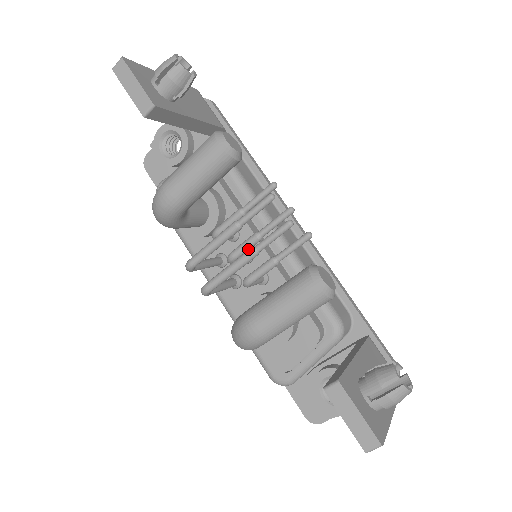
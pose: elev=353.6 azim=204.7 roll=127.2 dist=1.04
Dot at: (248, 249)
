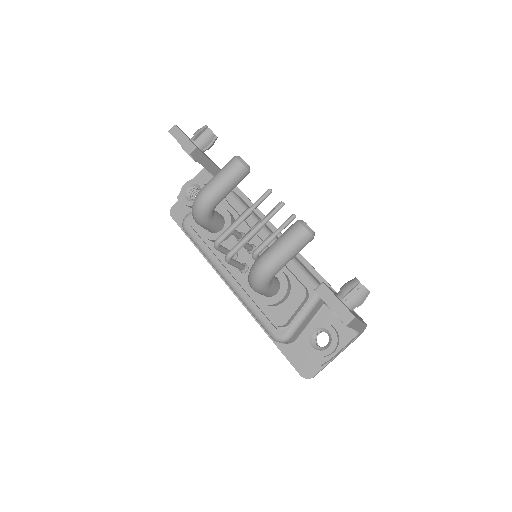
Dot at: occluded
